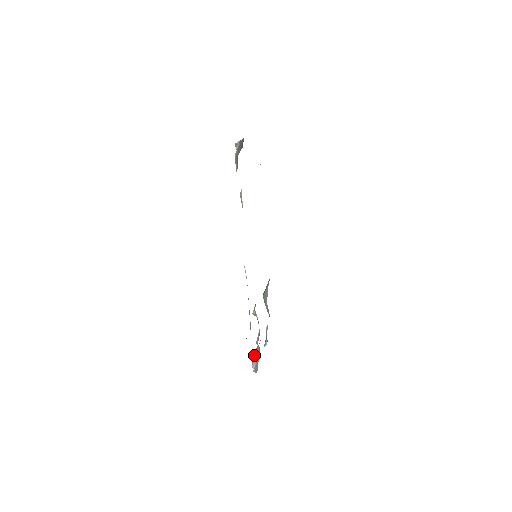
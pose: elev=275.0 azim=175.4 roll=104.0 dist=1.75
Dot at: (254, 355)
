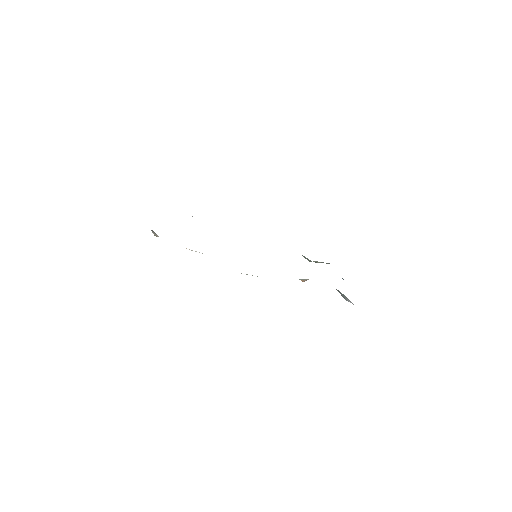
Dot at: (343, 297)
